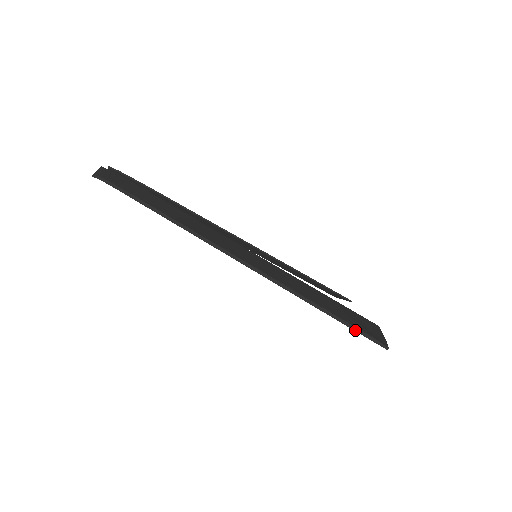
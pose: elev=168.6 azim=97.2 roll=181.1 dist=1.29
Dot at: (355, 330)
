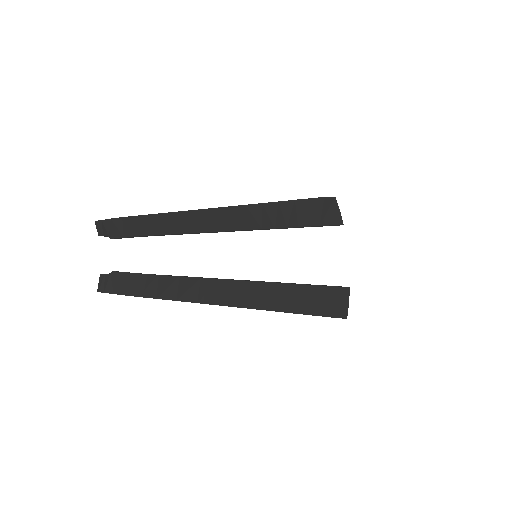
Dot at: occluded
